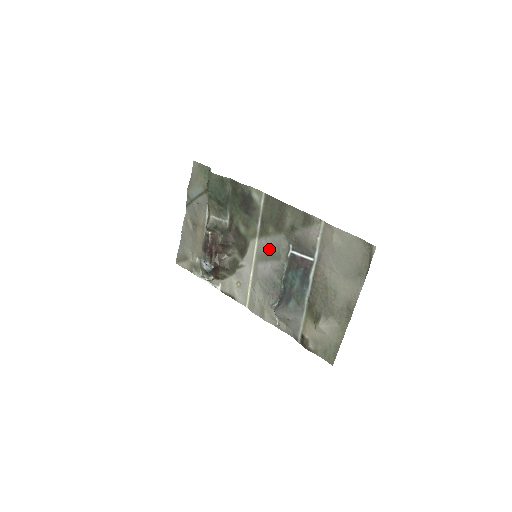
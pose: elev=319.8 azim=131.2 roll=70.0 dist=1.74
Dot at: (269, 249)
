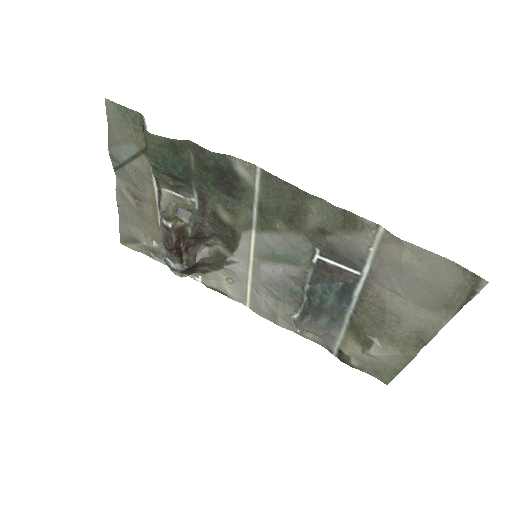
Dot at: (278, 250)
